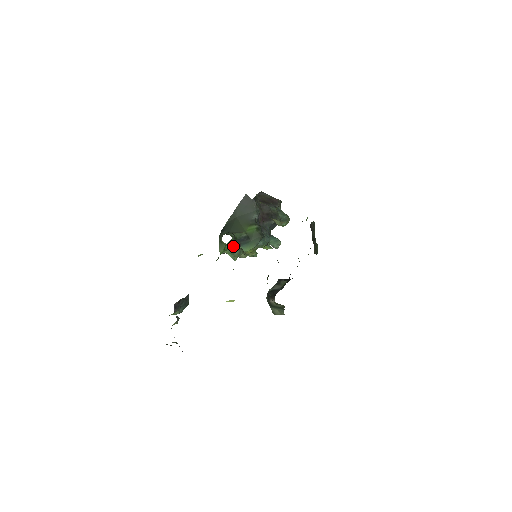
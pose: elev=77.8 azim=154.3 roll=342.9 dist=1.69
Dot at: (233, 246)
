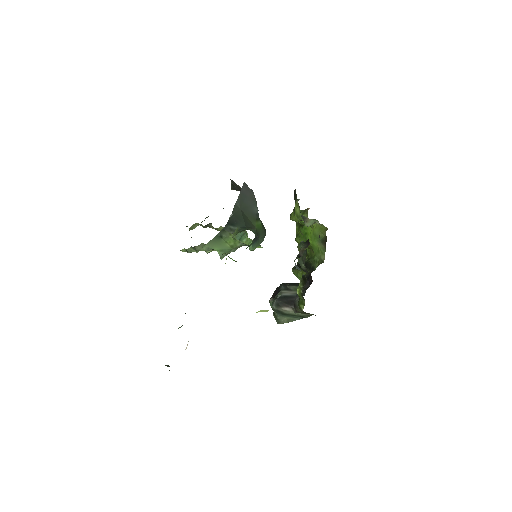
Dot at: (251, 244)
